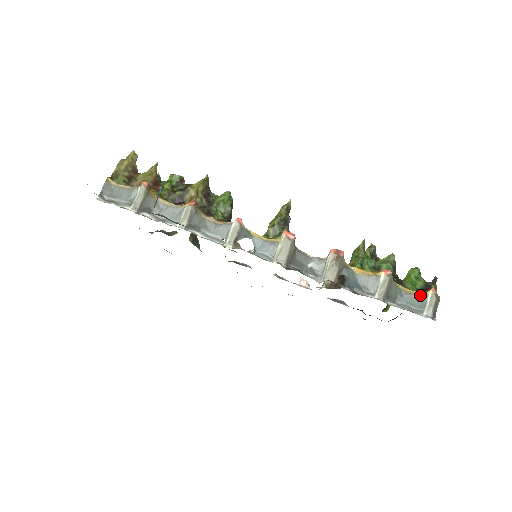
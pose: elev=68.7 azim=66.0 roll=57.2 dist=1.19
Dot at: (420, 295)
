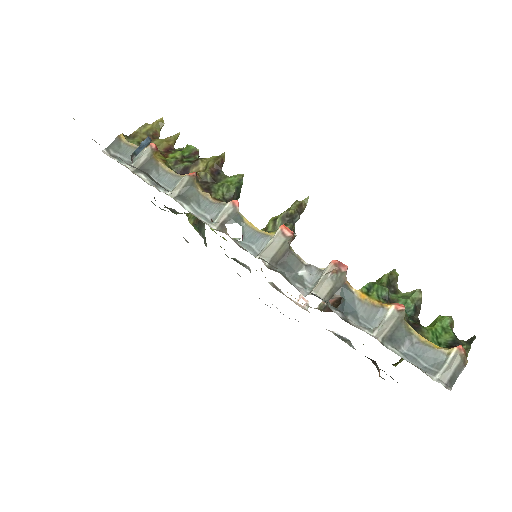
Dot at: (438, 350)
